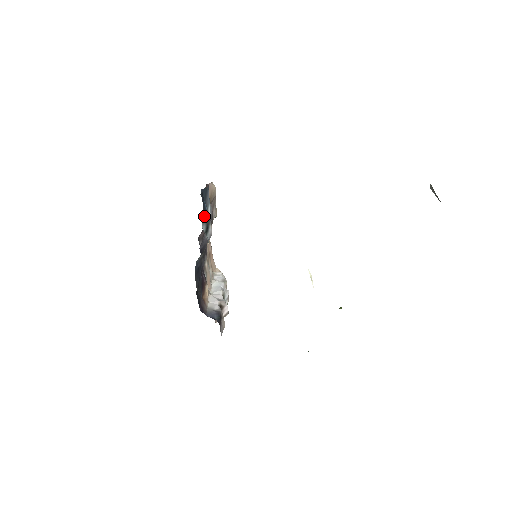
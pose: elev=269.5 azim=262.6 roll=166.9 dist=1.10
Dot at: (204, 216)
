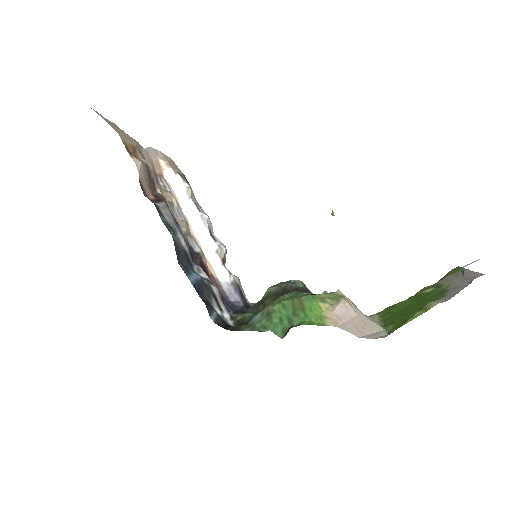
Dot at: (208, 297)
